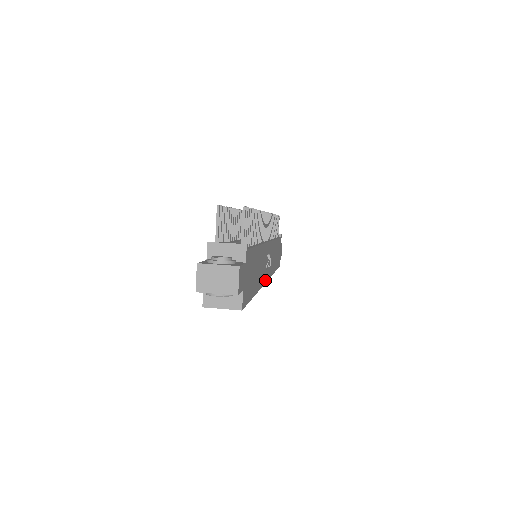
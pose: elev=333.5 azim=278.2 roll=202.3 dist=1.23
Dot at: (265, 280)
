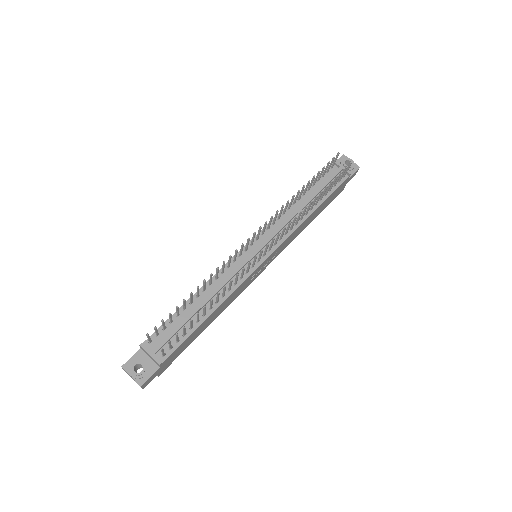
Dot at: (249, 284)
